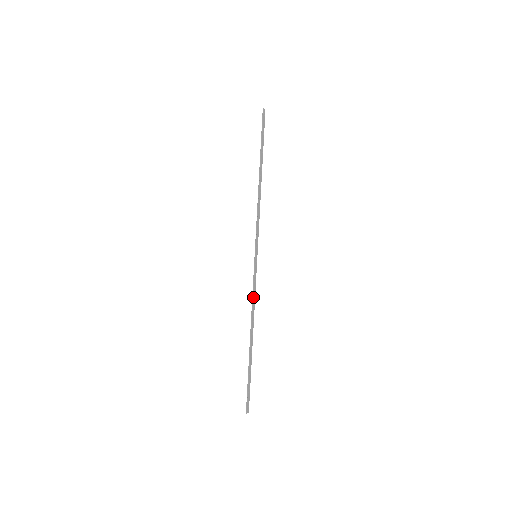
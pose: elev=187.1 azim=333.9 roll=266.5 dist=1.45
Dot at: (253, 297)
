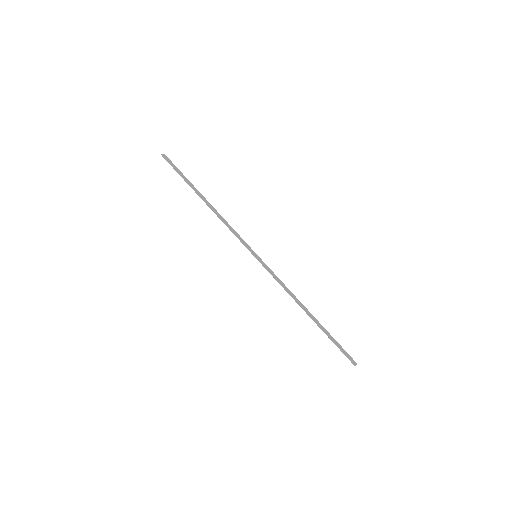
Dot at: (281, 285)
